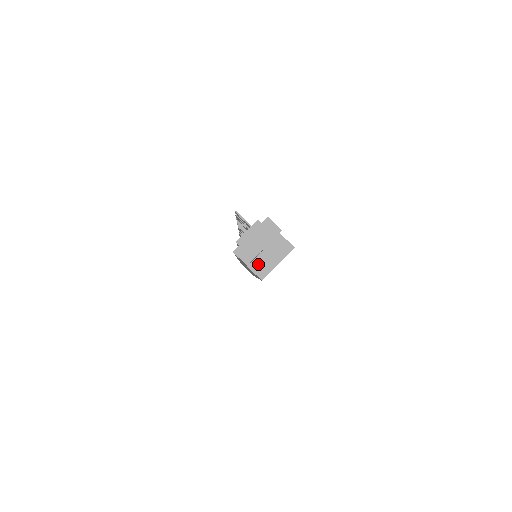
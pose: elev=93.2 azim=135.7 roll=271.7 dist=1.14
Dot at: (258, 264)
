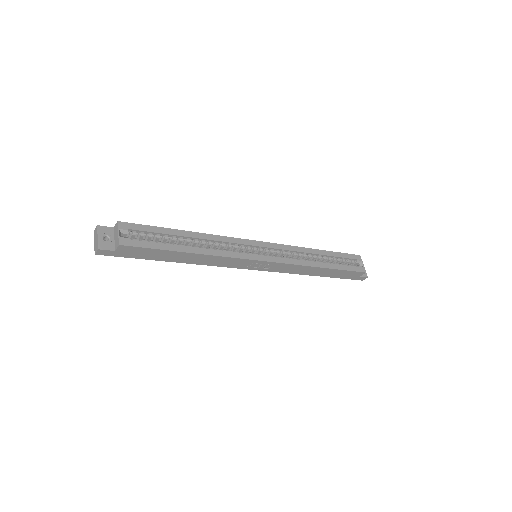
Dot at: (116, 244)
